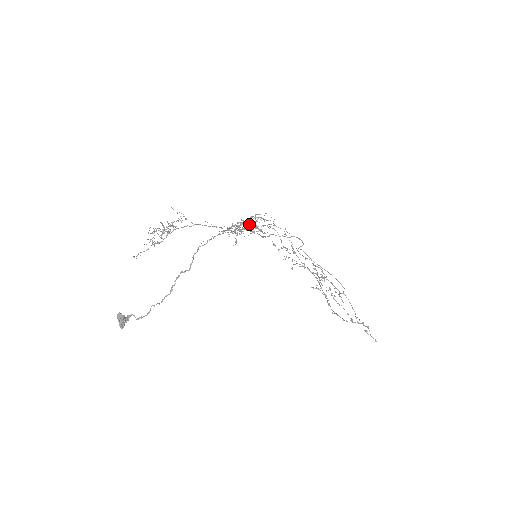
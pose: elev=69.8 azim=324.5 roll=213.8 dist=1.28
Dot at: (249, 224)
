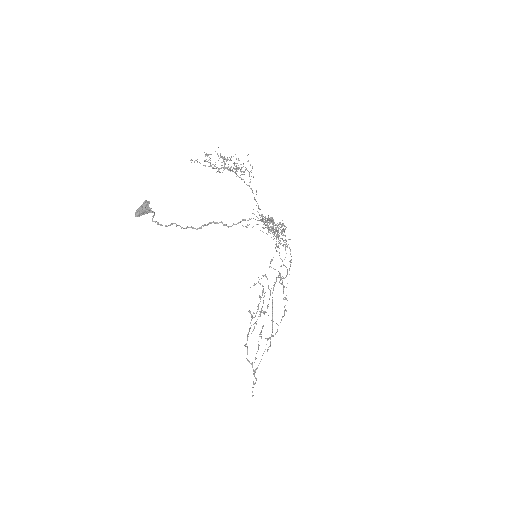
Dot at: occluded
